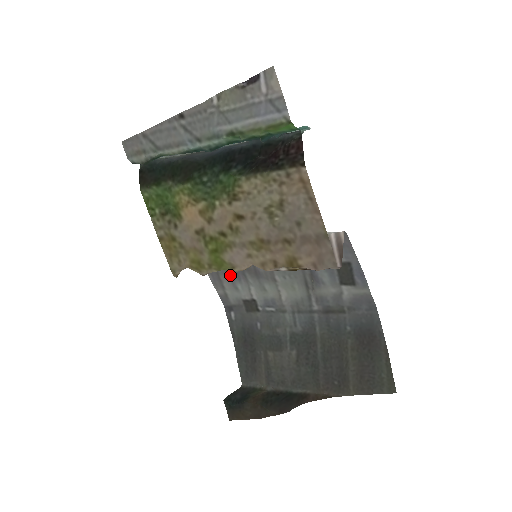
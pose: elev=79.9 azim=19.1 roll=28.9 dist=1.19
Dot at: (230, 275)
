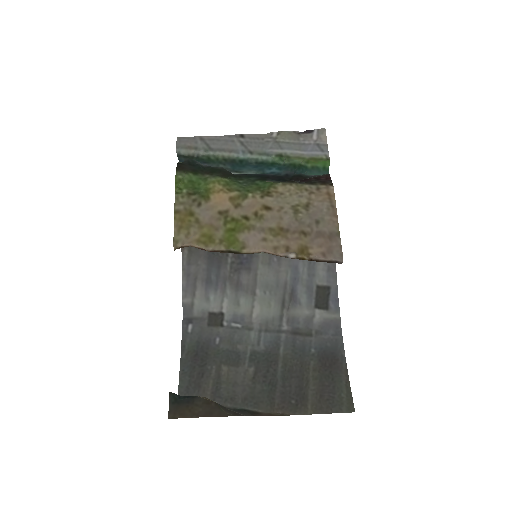
Dot at: (208, 283)
